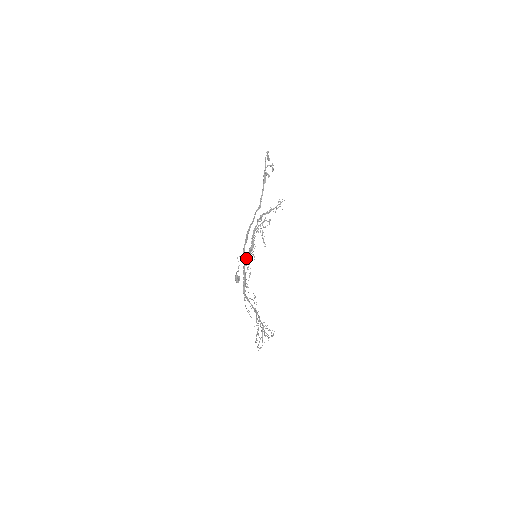
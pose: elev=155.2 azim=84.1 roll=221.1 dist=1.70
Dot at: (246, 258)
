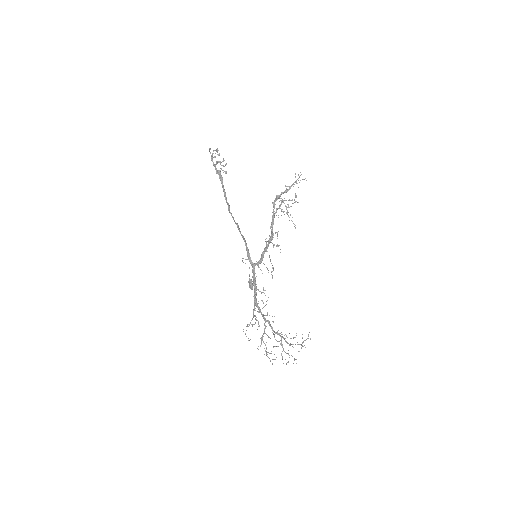
Dot at: (262, 254)
